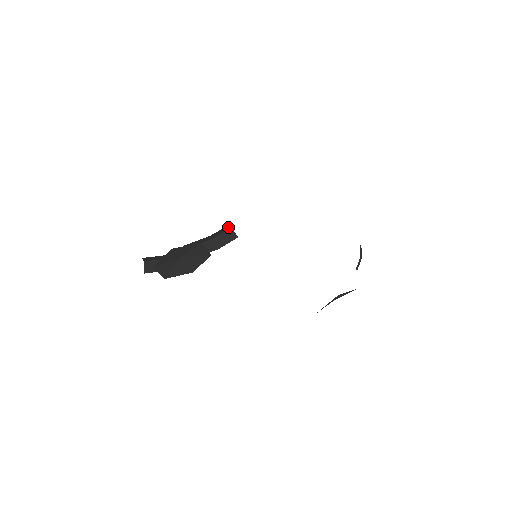
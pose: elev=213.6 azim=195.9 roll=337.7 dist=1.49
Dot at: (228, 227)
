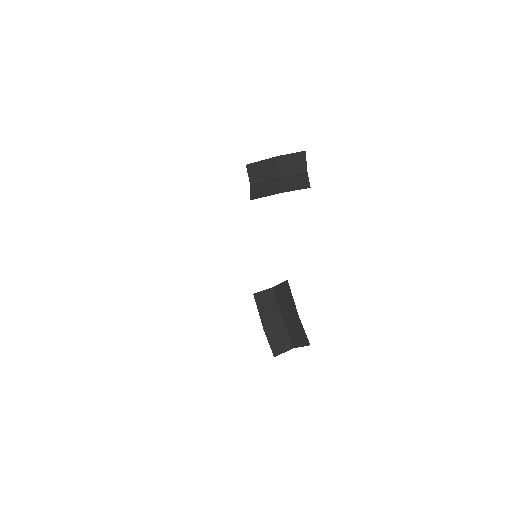
Dot at: occluded
